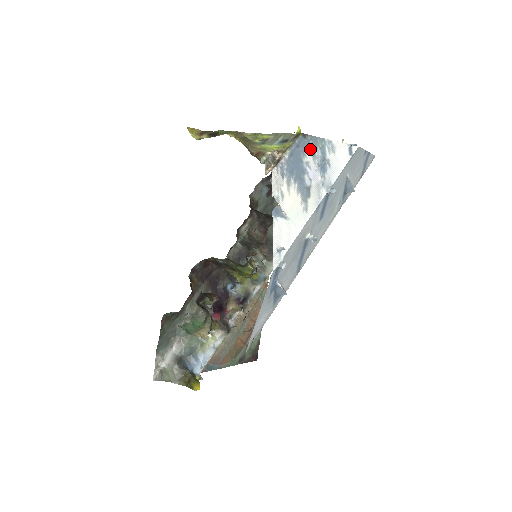
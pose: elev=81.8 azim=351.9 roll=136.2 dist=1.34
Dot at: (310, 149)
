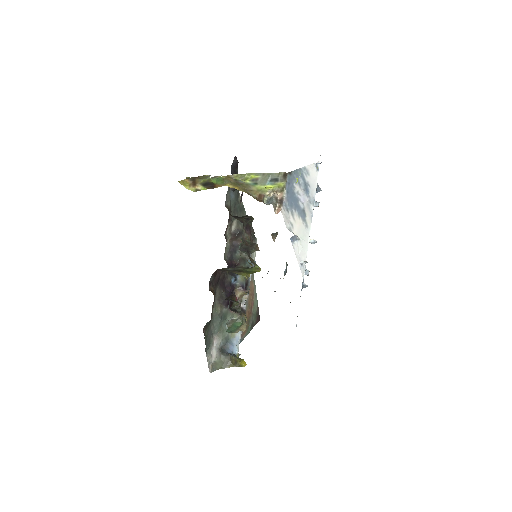
Dot at: (296, 181)
